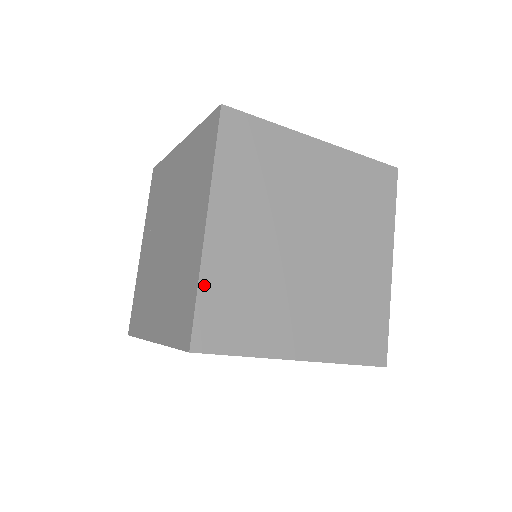
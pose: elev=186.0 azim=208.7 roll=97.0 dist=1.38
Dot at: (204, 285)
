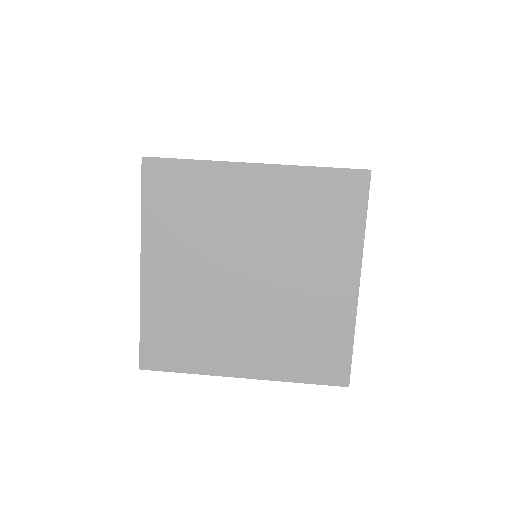
Dot at: occluded
